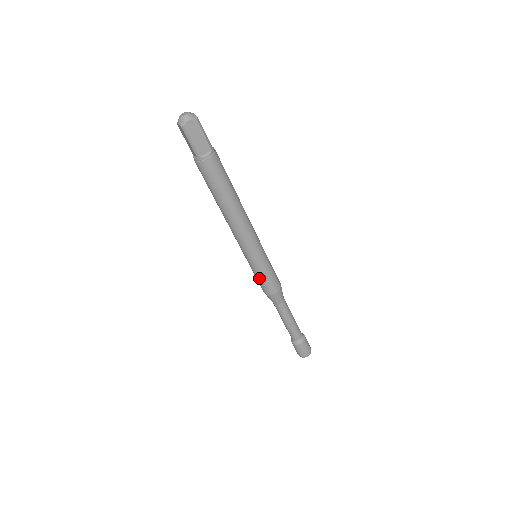
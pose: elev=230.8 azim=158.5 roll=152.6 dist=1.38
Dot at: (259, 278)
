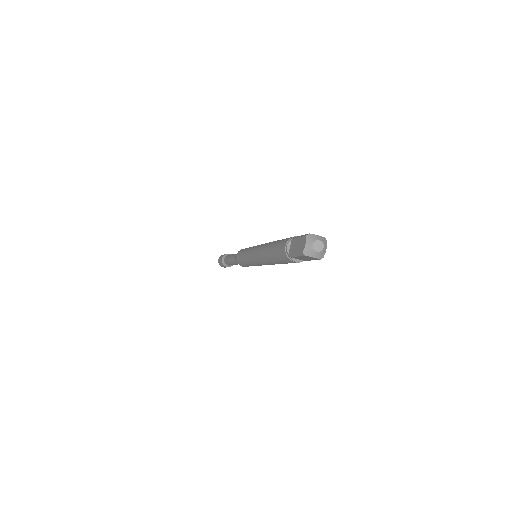
Dot at: (242, 260)
